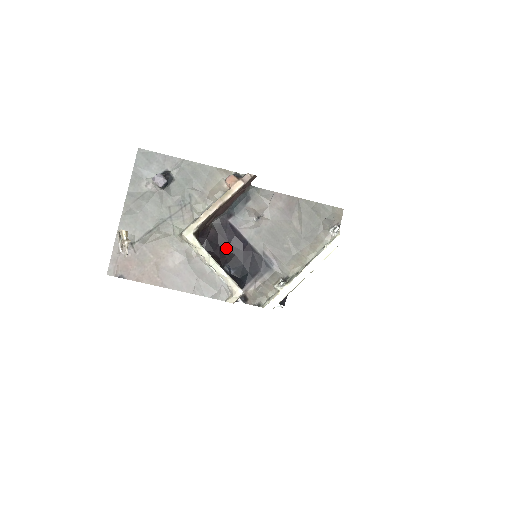
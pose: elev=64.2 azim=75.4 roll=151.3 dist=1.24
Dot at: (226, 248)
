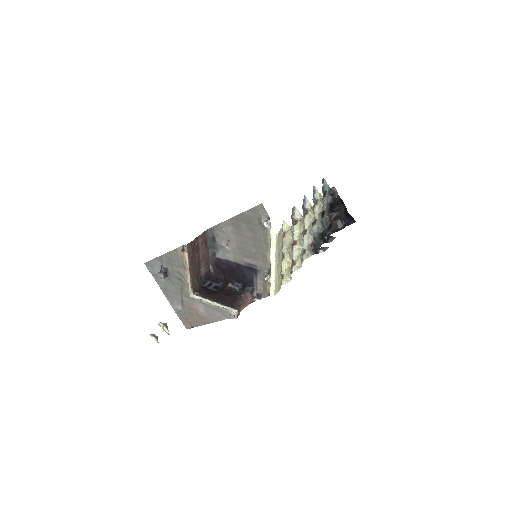
Dot at: (228, 273)
